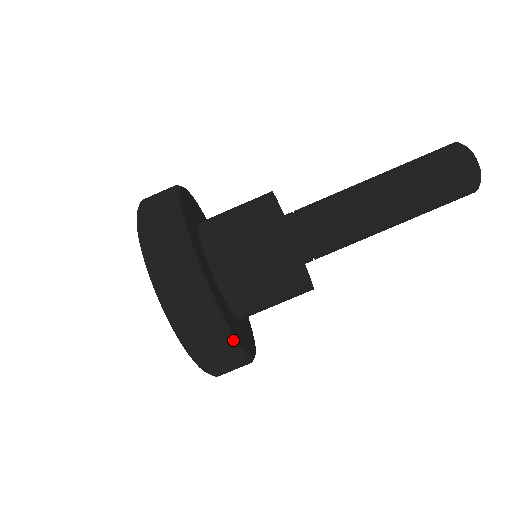
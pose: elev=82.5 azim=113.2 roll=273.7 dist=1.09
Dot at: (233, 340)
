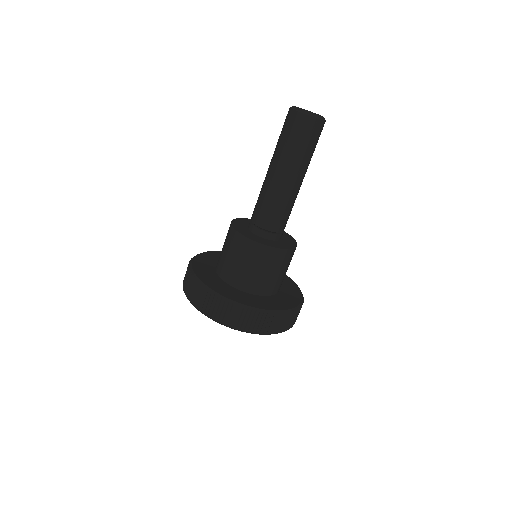
Dot at: (224, 299)
